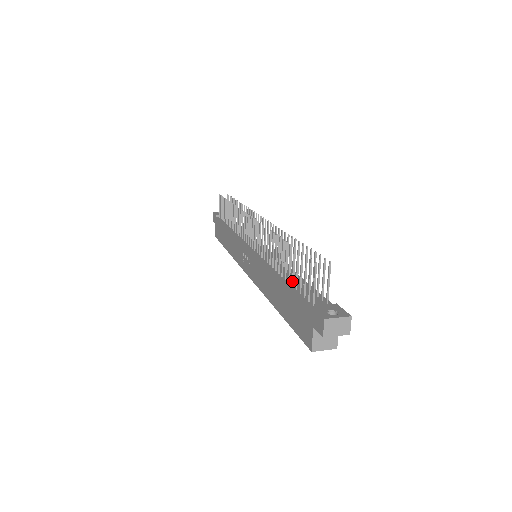
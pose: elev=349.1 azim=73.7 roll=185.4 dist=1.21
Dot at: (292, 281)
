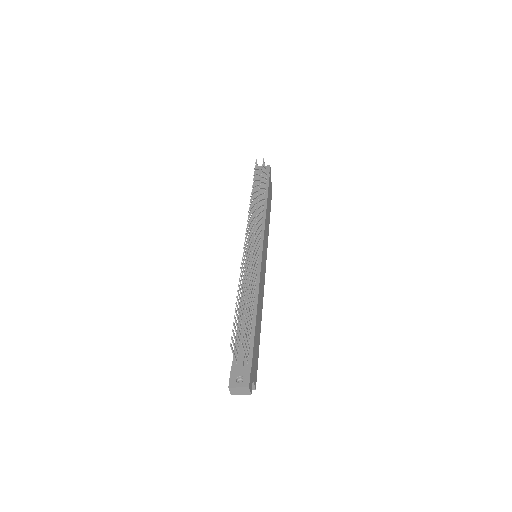
Dot at: (240, 326)
